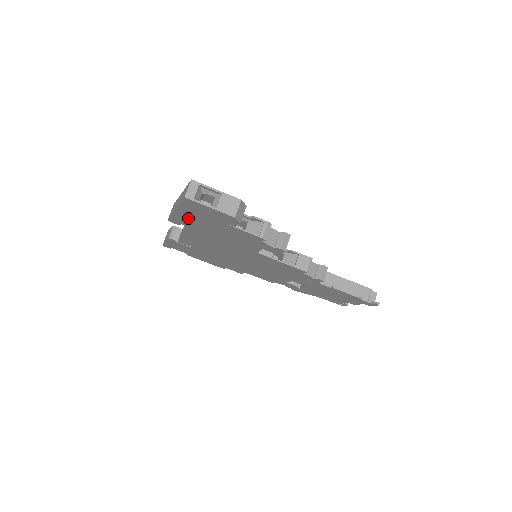
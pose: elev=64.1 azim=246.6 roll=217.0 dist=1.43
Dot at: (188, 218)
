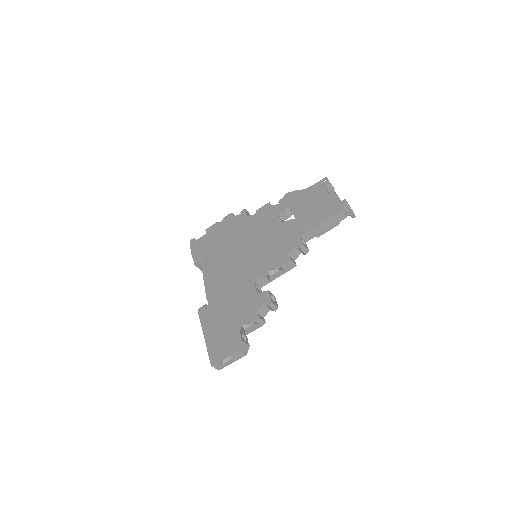
Dot at: occluded
